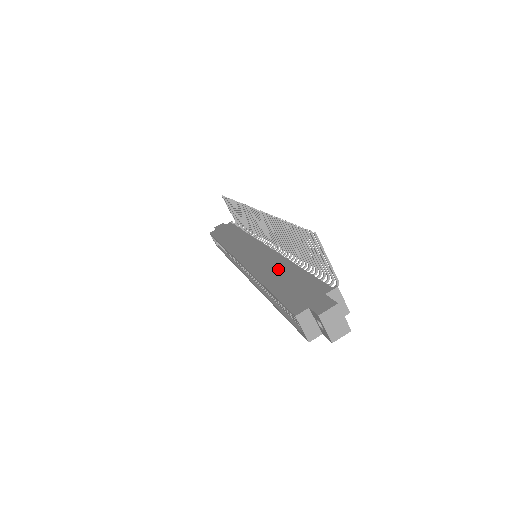
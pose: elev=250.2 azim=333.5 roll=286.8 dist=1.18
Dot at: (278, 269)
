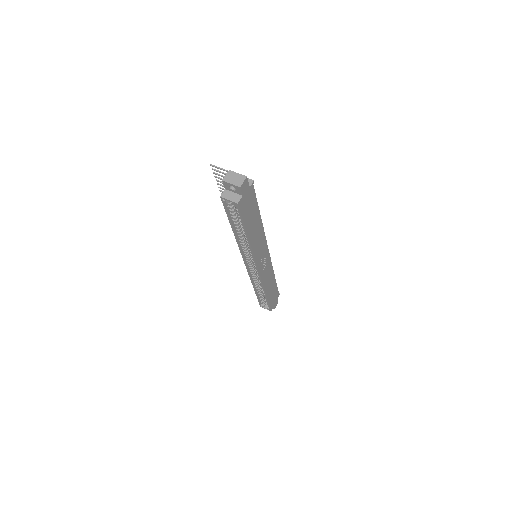
Dot at: occluded
